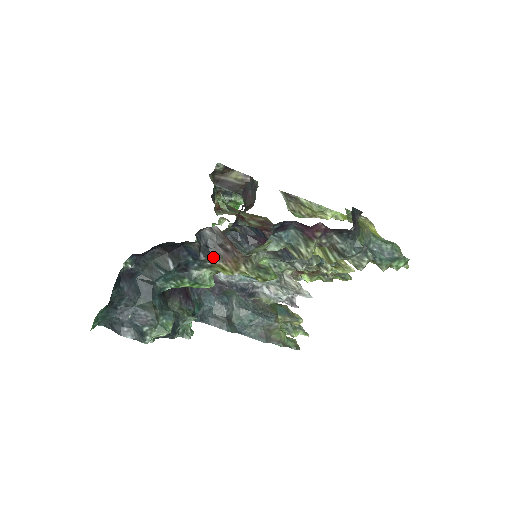
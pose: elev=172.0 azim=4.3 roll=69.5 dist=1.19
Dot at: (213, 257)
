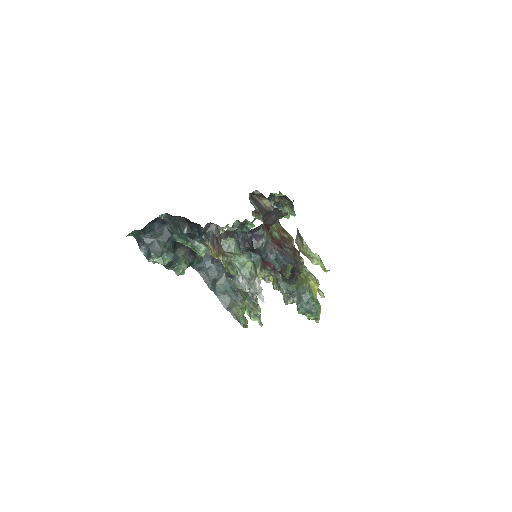
Dot at: (209, 241)
